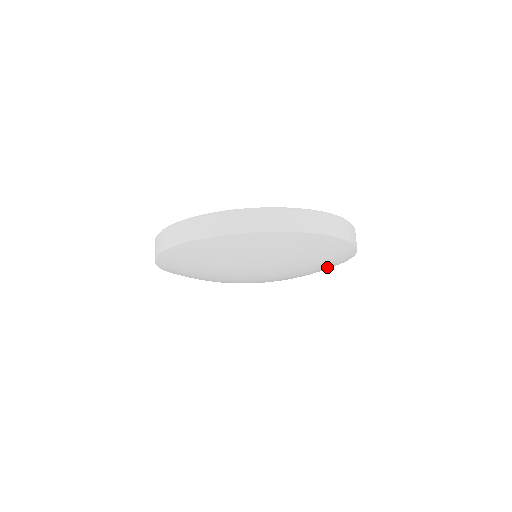
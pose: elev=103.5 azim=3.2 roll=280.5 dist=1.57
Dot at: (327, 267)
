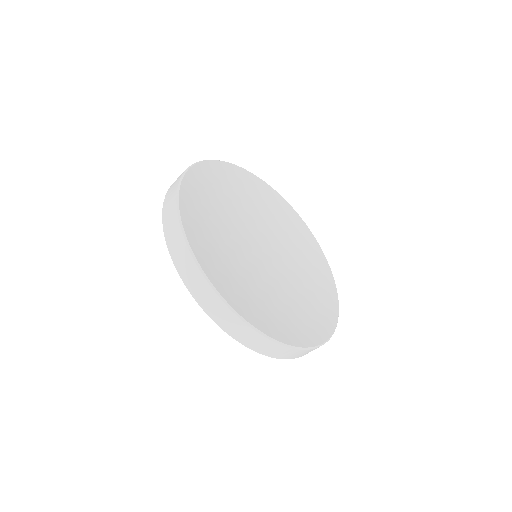
Dot at: occluded
